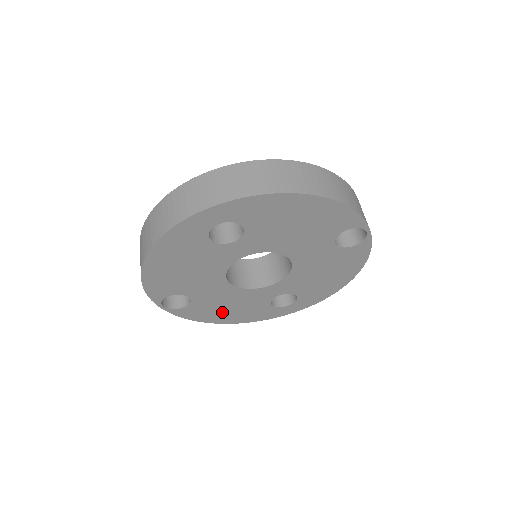
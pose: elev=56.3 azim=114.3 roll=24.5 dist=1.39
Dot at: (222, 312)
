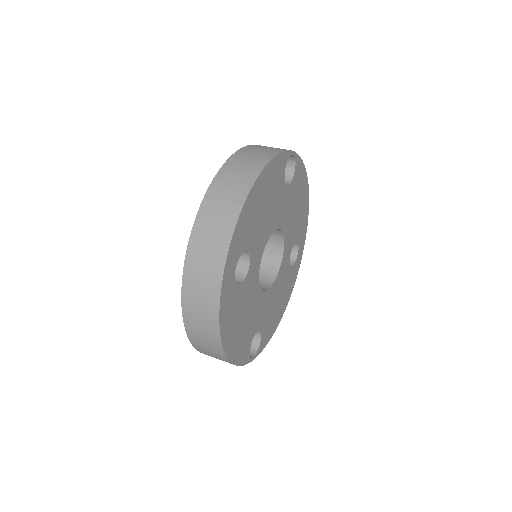
Dot at: (277, 311)
